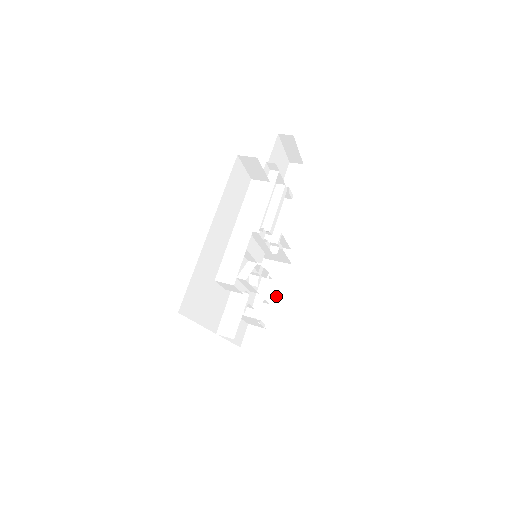
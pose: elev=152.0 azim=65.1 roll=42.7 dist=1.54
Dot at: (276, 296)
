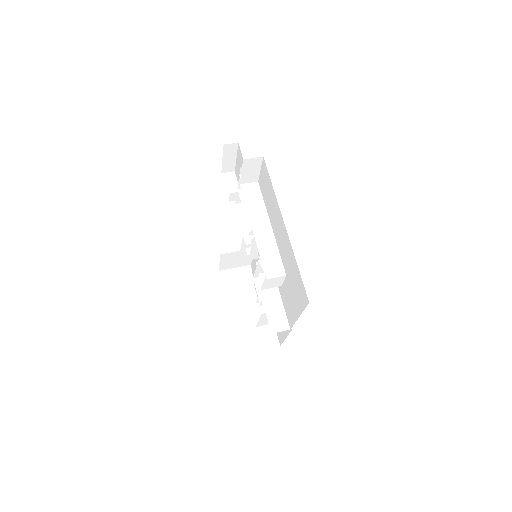
Dot at: (249, 299)
